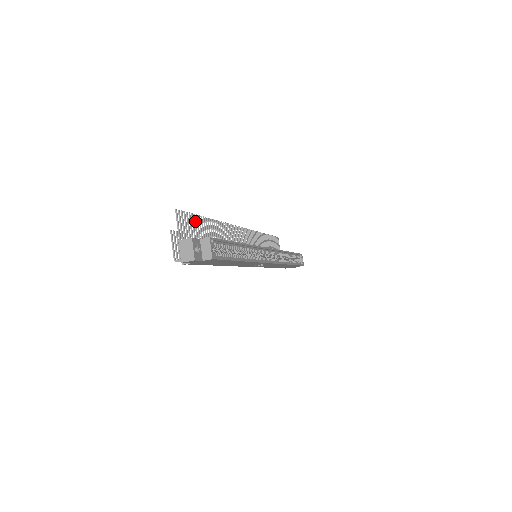
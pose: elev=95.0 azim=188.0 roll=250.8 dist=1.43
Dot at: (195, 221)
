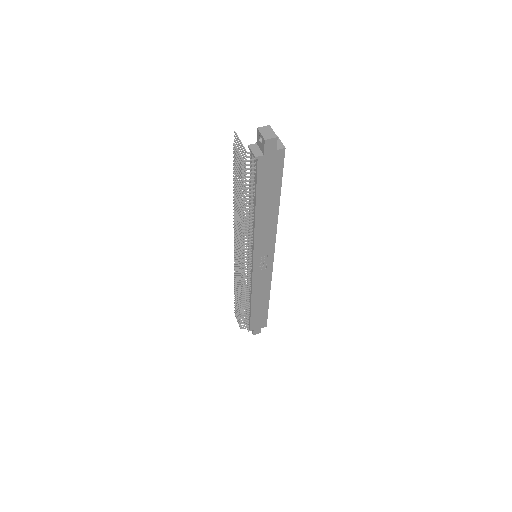
Dot at: occluded
